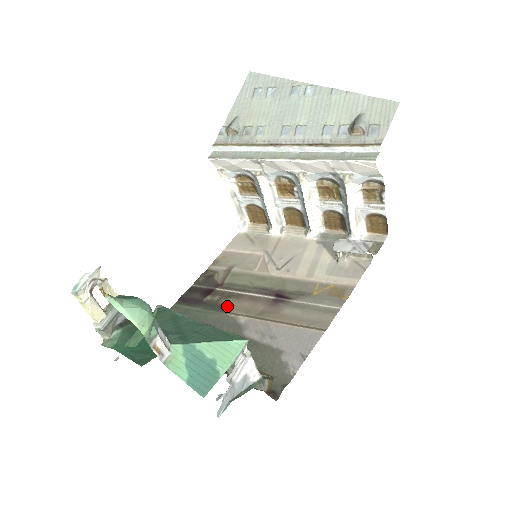
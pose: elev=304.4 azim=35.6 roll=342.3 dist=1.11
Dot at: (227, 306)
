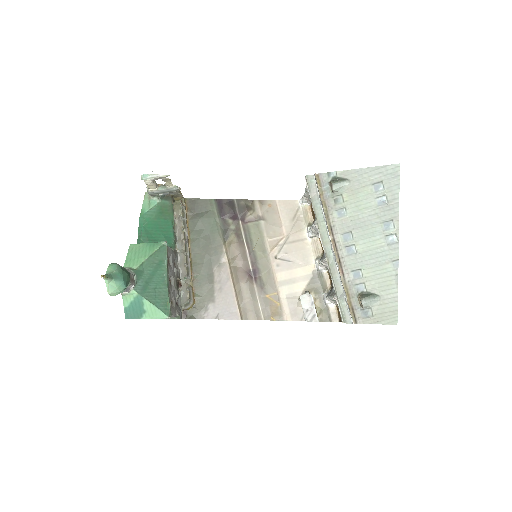
Dot at: (230, 240)
